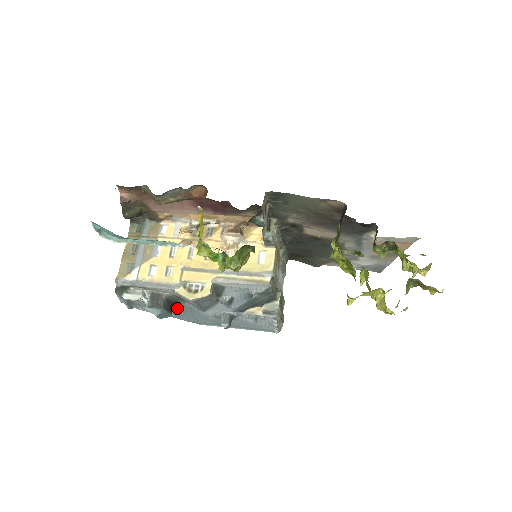
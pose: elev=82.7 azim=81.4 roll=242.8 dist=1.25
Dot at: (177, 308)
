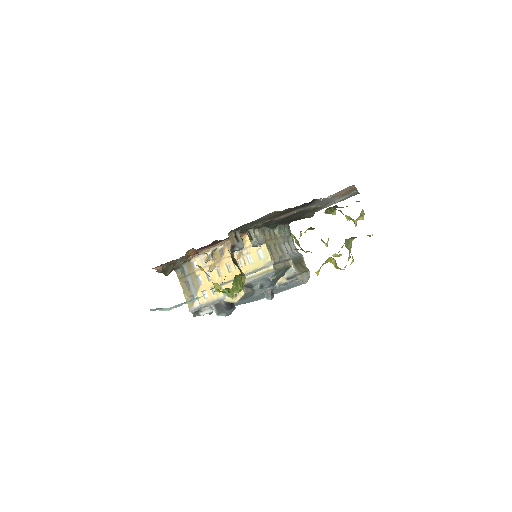
Dot at: occluded
